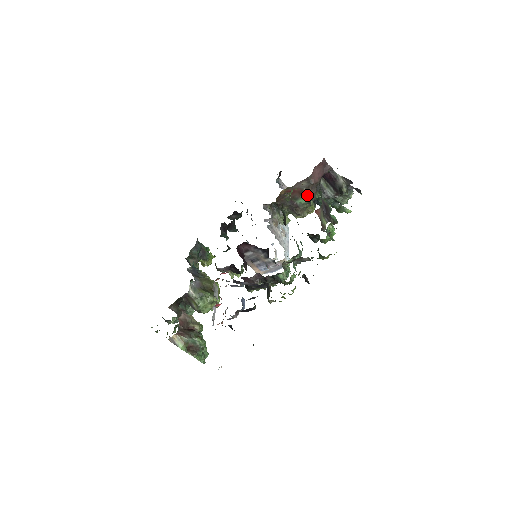
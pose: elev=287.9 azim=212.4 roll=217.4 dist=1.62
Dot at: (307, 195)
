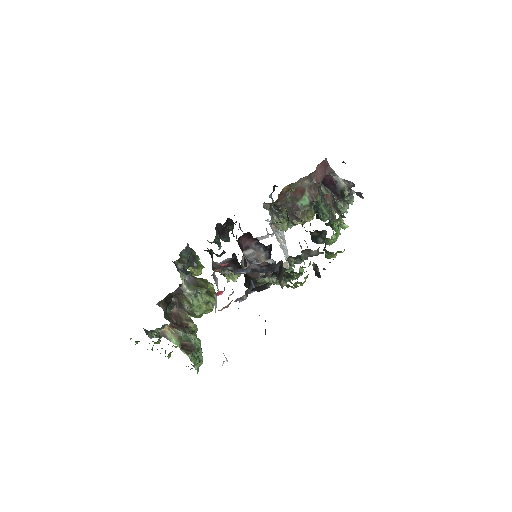
Dot at: (309, 196)
